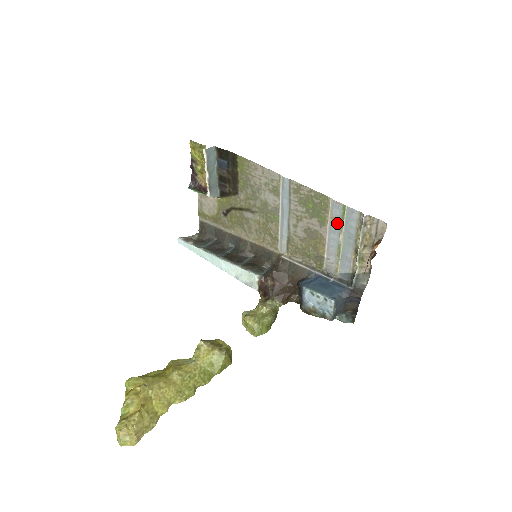
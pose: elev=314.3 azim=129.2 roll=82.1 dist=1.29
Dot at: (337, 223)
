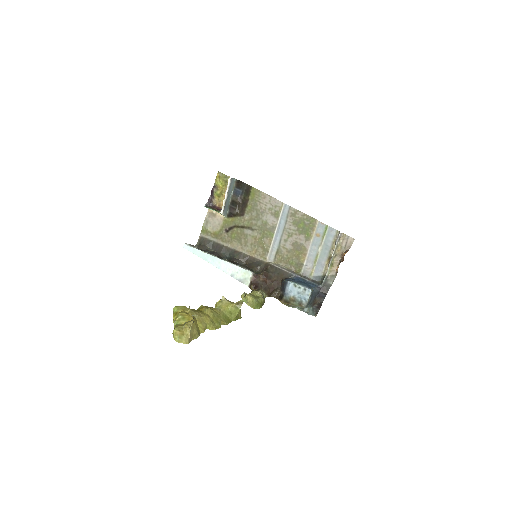
Dot at: (319, 238)
